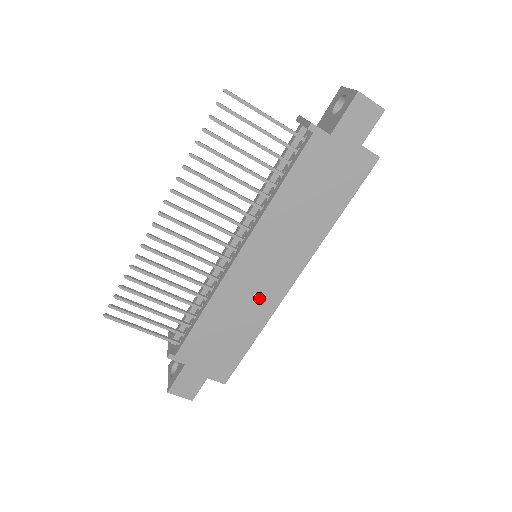
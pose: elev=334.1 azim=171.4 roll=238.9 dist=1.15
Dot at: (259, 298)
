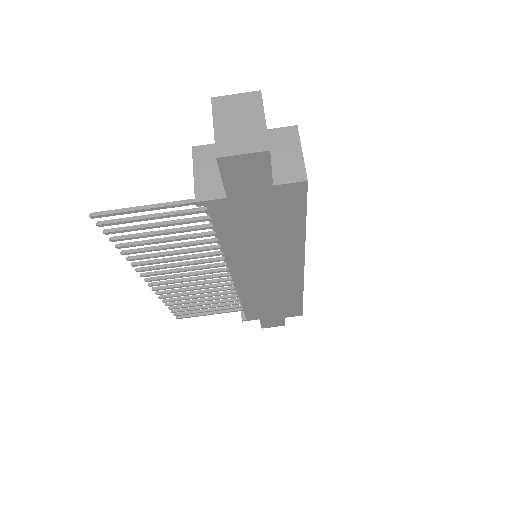
Dot at: (280, 285)
